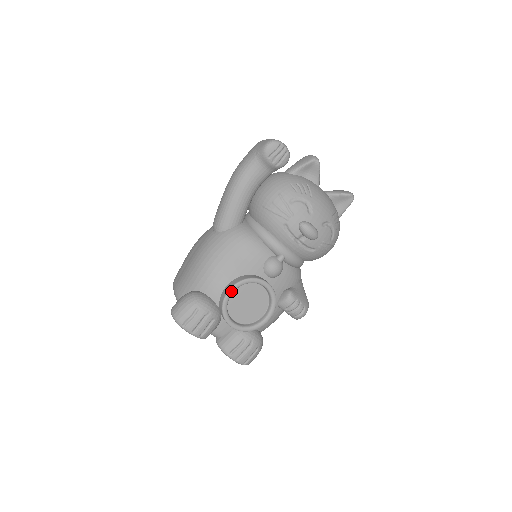
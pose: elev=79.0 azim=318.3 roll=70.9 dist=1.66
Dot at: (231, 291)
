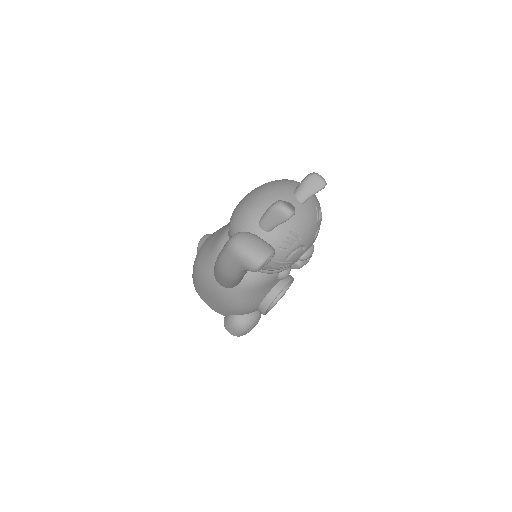
Dot at: occluded
